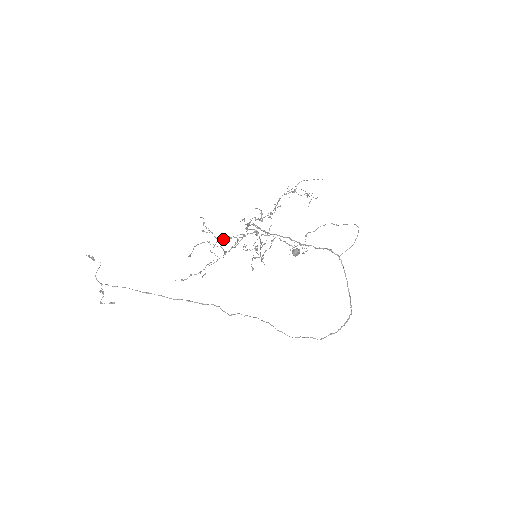
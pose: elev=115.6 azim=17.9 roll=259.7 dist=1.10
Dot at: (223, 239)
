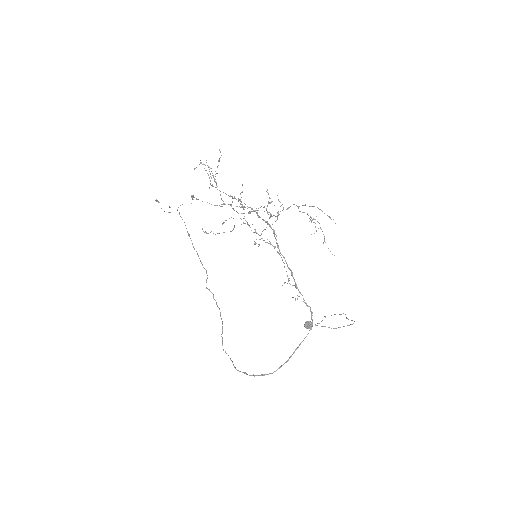
Dot at: occluded
